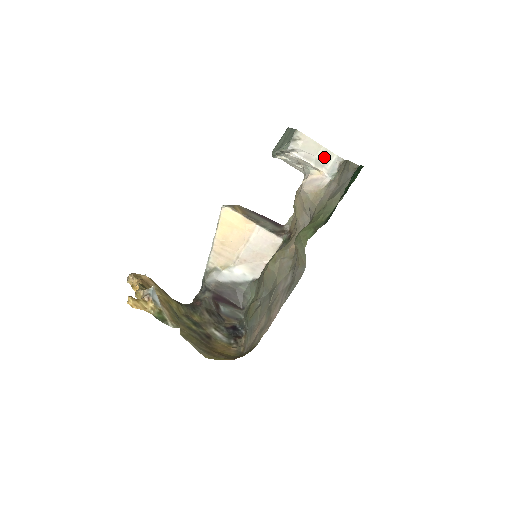
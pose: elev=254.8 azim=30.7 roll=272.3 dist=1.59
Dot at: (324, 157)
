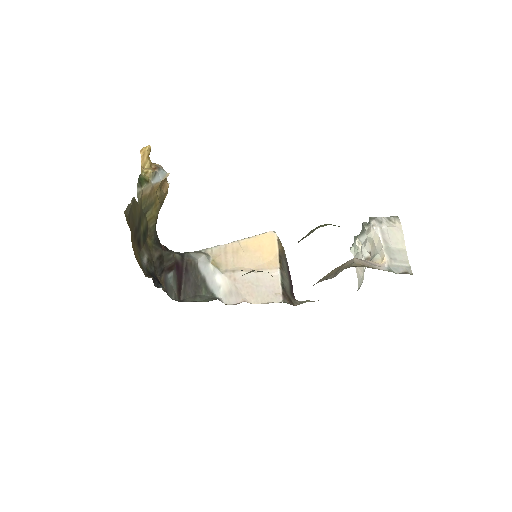
Dot at: (398, 255)
